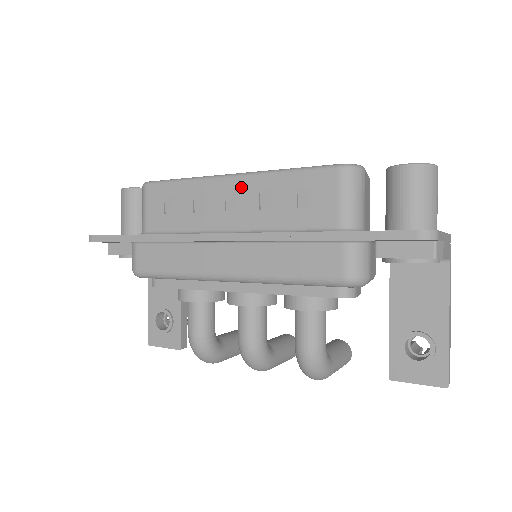
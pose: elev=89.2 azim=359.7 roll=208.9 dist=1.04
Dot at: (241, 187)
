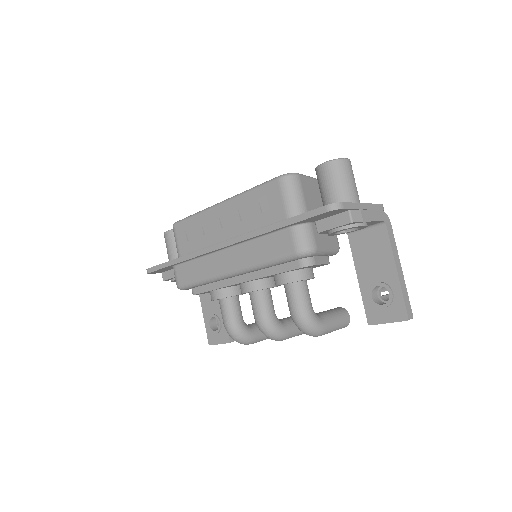
Dot at: (227, 209)
